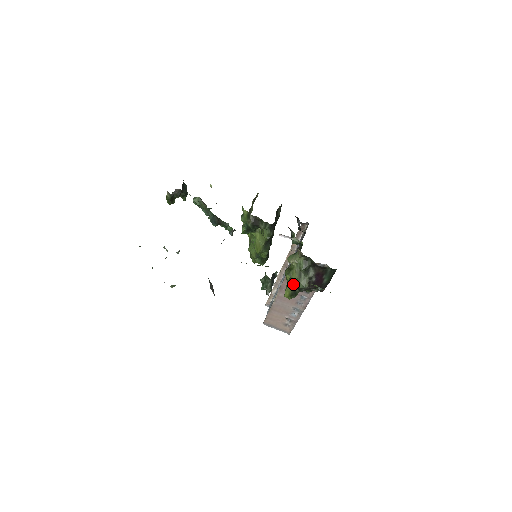
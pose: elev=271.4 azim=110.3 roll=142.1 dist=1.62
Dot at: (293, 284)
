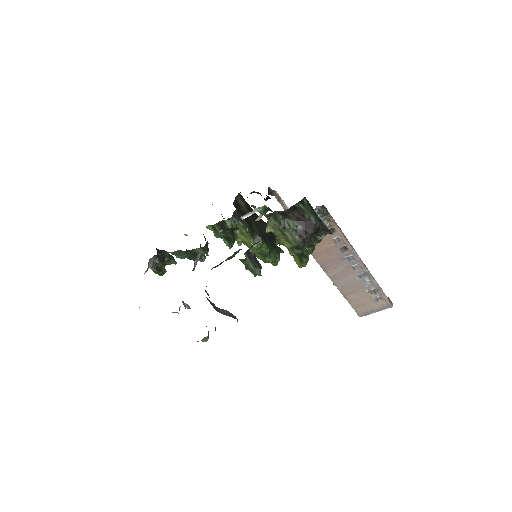
Dot at: (290, 249)
